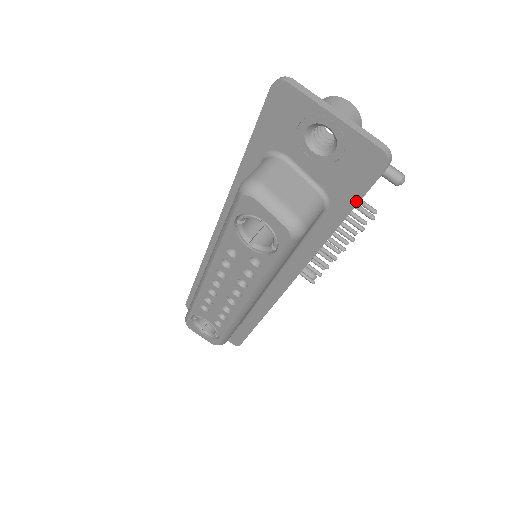
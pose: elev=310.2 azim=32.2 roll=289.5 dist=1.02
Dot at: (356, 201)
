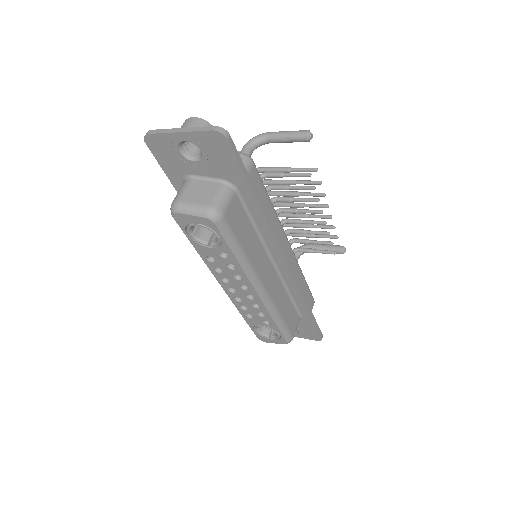
Dot at: (241, 172)
